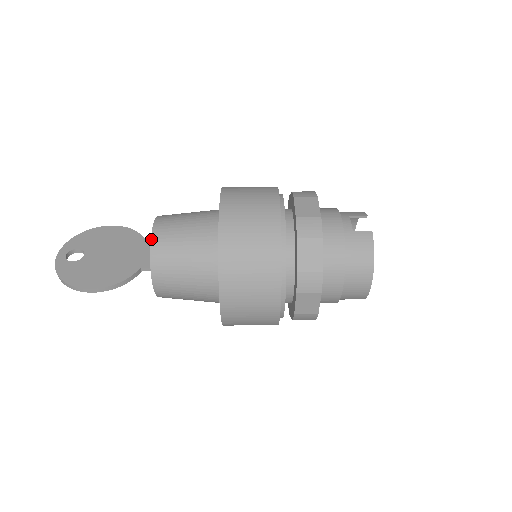
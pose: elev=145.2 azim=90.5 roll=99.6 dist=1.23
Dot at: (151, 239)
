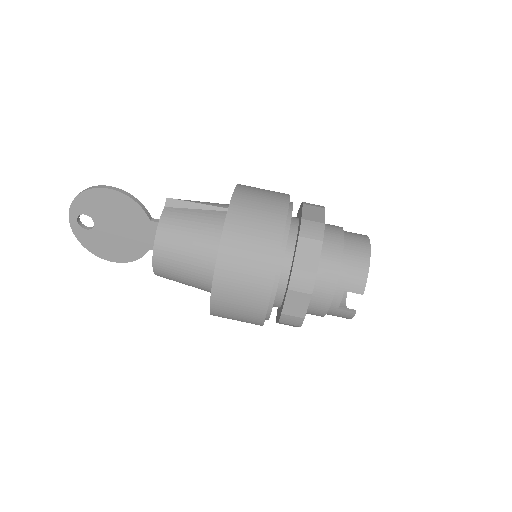
Dot at: (153, 270)
